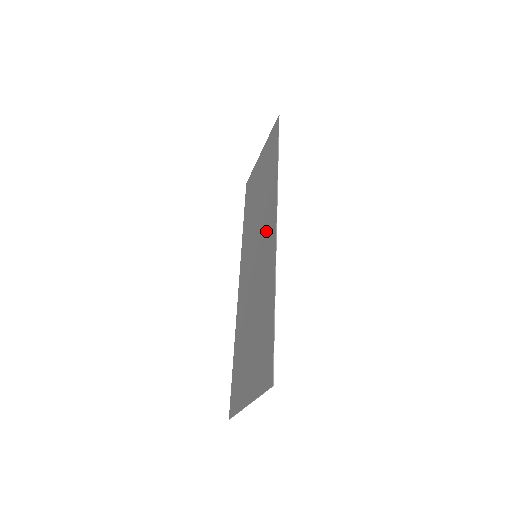
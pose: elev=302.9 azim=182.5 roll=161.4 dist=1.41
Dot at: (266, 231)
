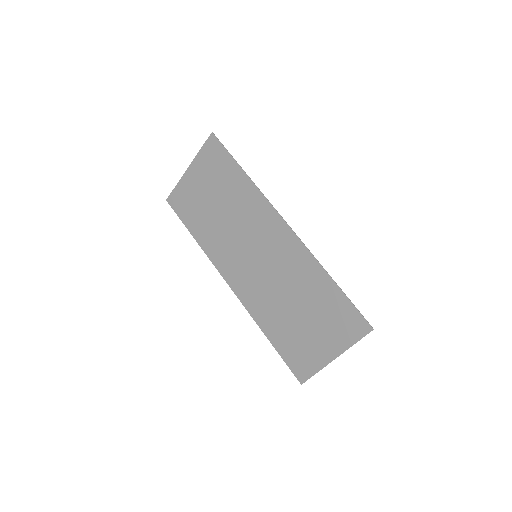
Dot at: (266, 232)
